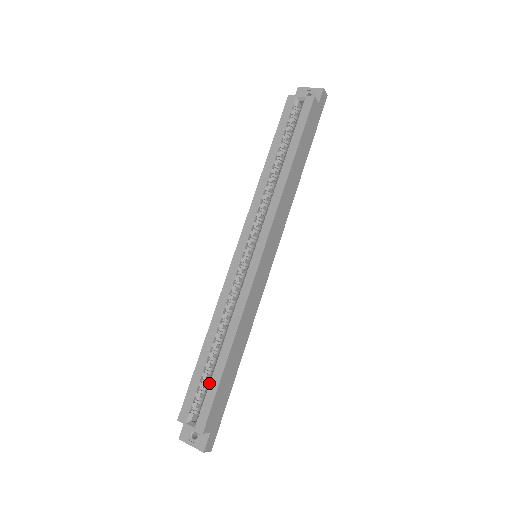
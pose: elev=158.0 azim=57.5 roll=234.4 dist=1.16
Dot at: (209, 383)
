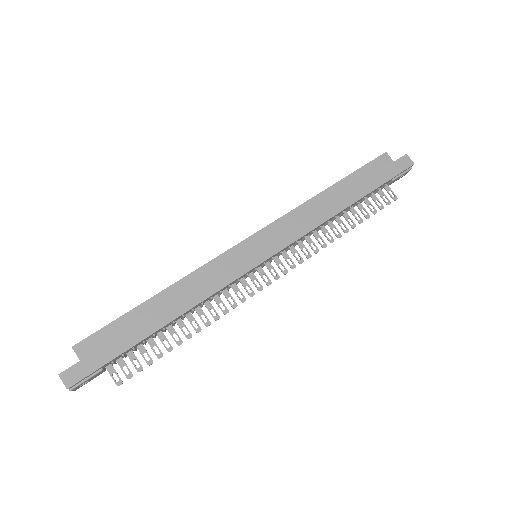
Dot at: occluded
